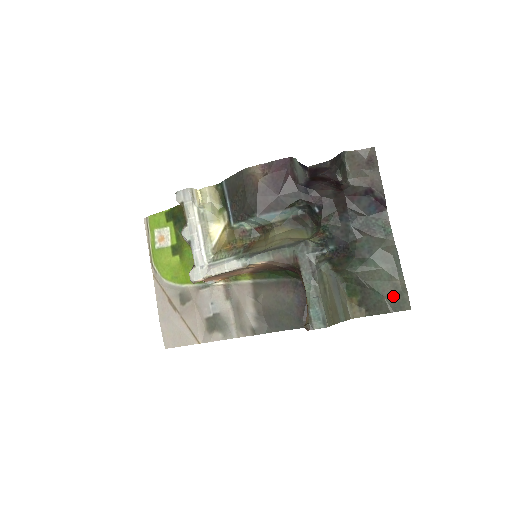
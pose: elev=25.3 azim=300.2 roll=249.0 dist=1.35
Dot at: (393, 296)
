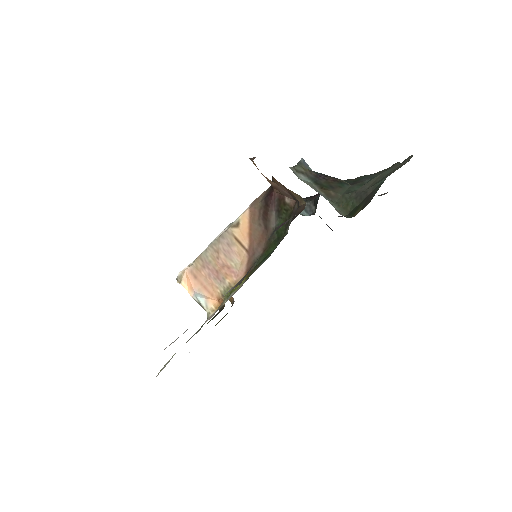
Dot at: occluded
